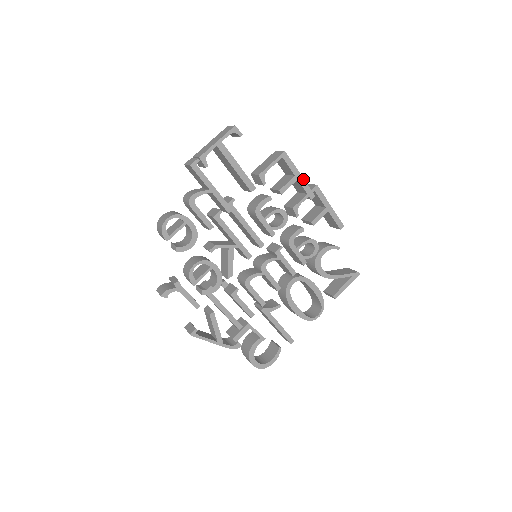
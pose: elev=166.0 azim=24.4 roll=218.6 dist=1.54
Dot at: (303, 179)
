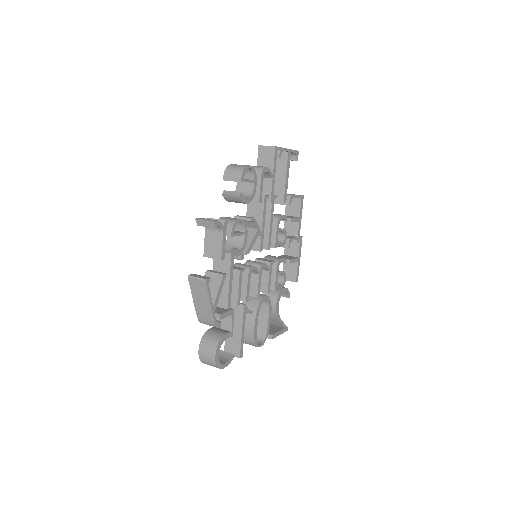
Dot at: (300, 224)
